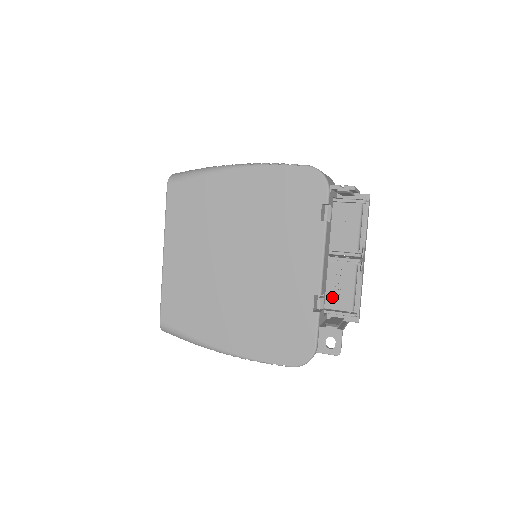
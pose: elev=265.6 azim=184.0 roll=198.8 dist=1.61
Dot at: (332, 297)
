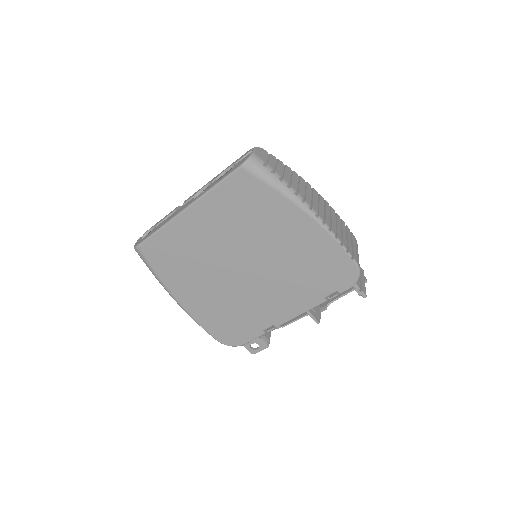
Dot at: occluded
